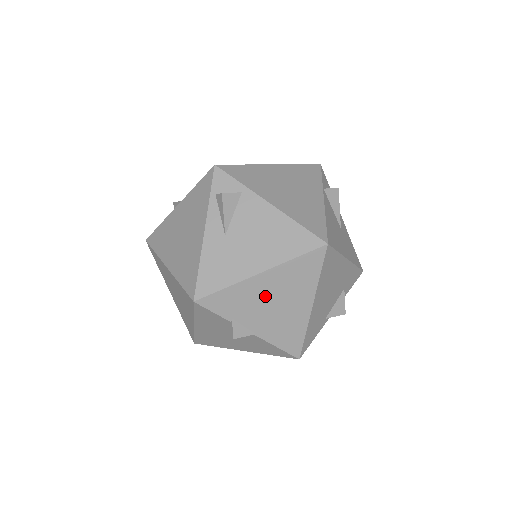
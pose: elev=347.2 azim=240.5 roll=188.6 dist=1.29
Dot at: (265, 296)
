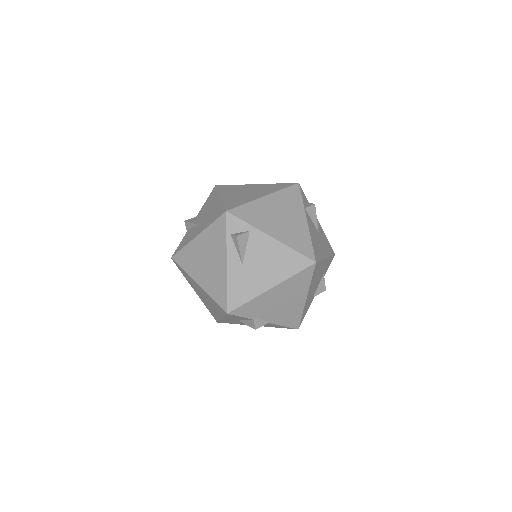
Dot at: (275, 300)
